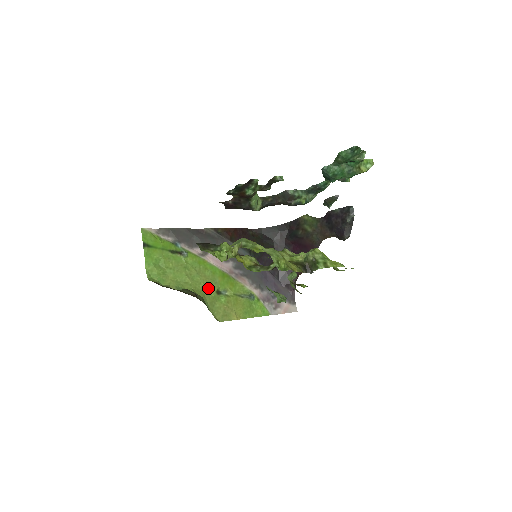
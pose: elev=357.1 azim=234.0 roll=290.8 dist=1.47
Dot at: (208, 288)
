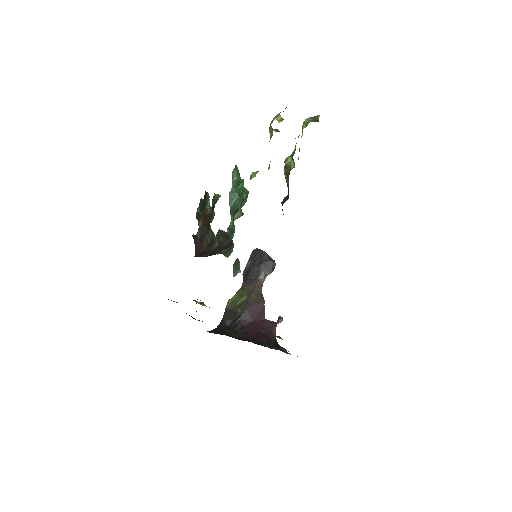
Dot at: occluded
